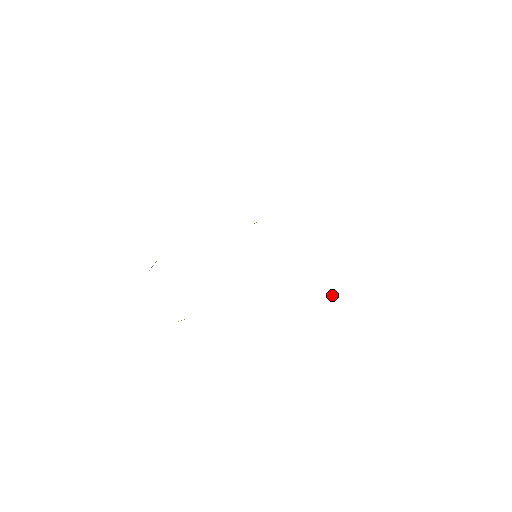
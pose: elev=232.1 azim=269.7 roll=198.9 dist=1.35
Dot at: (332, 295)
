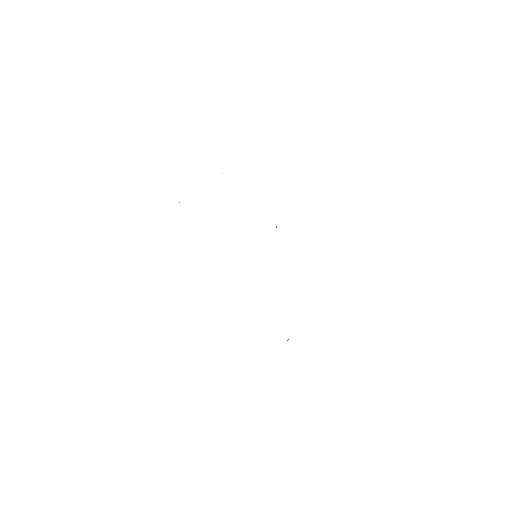
Dot at: occluded
